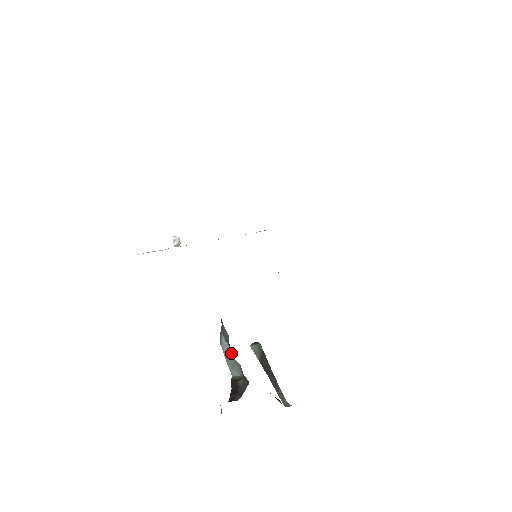
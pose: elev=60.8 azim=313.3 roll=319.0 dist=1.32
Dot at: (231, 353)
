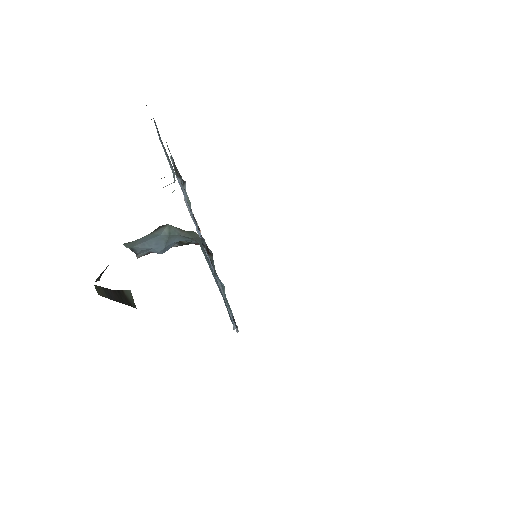
Dot at: occluded
